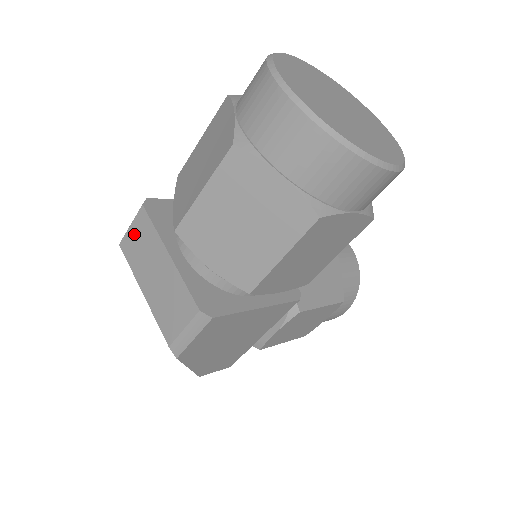
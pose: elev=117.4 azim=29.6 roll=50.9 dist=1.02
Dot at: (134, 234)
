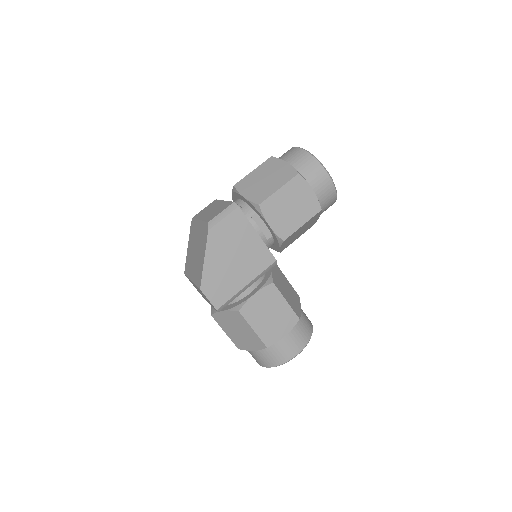
Dot at: (205, 209)
